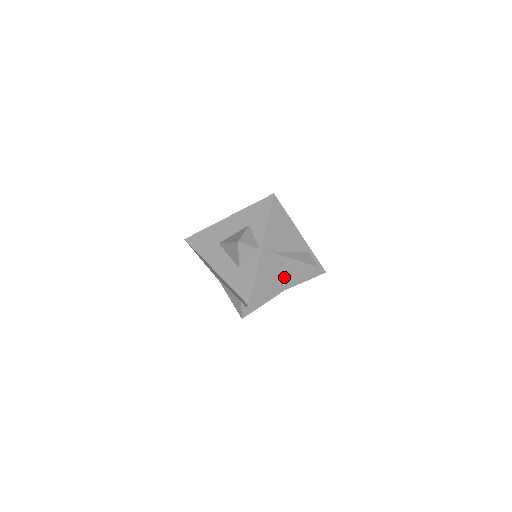
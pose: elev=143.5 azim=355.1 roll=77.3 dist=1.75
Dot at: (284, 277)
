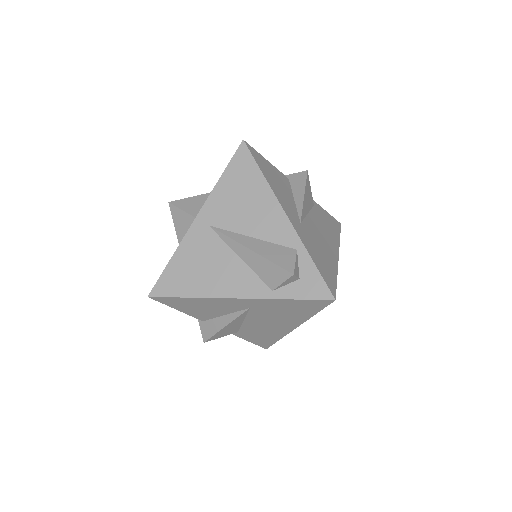
Dot at: (228, 276)
